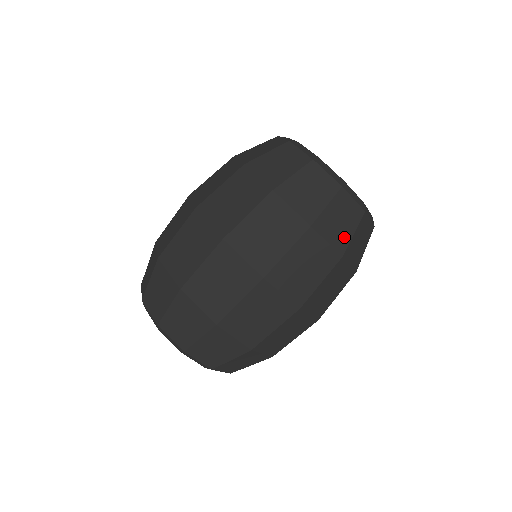
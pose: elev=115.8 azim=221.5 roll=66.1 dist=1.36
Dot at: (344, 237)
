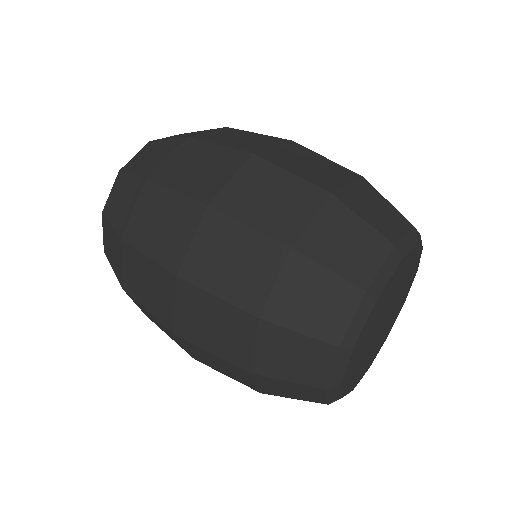
Dot at: (280, 393)
